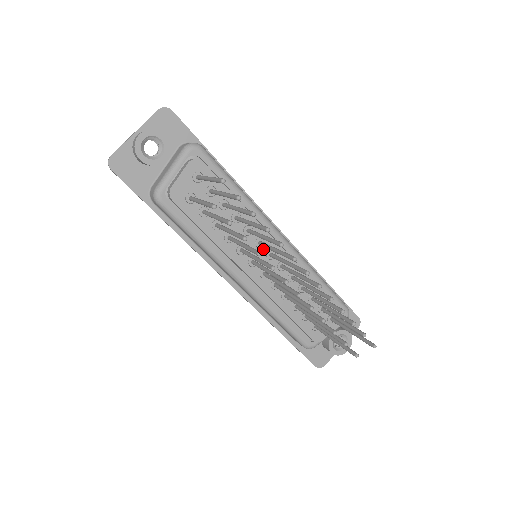
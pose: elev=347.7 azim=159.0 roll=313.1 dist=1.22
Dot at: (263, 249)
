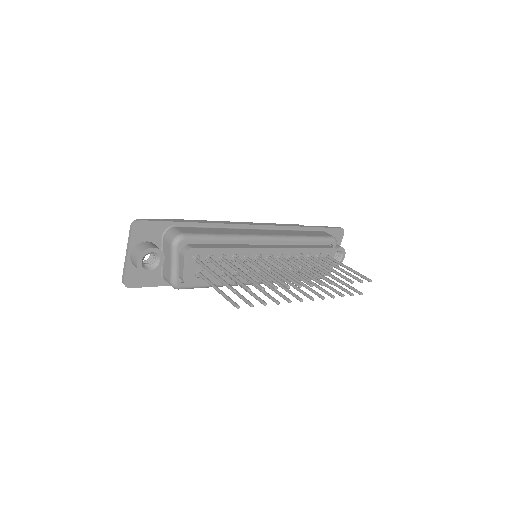
Dot at: occluded
